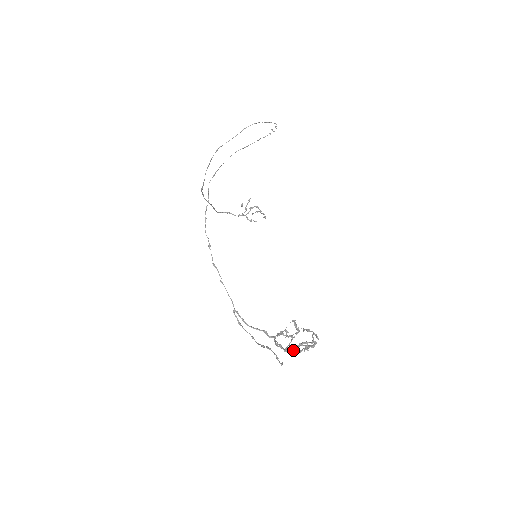
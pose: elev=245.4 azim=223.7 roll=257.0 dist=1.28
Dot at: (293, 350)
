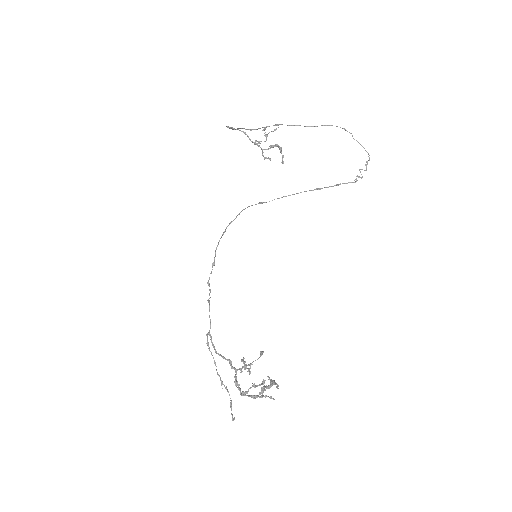
Dot at: (249, 396)
